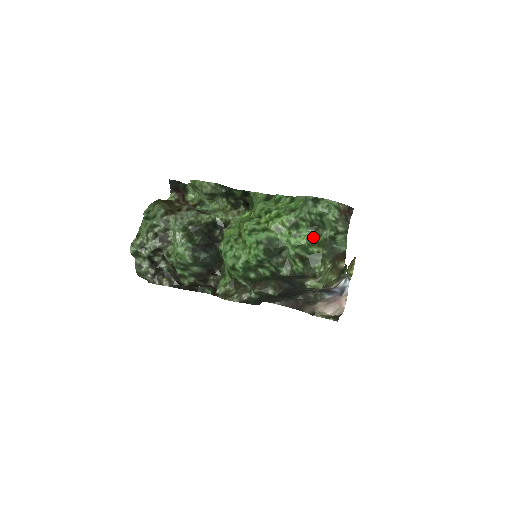
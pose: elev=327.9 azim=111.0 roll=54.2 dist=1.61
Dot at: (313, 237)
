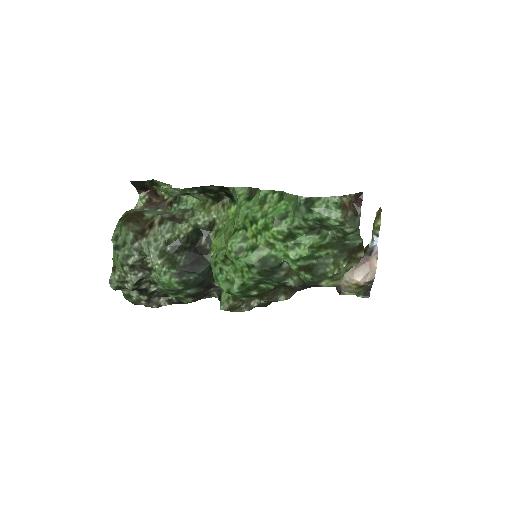
Dot at: (316, 242)
